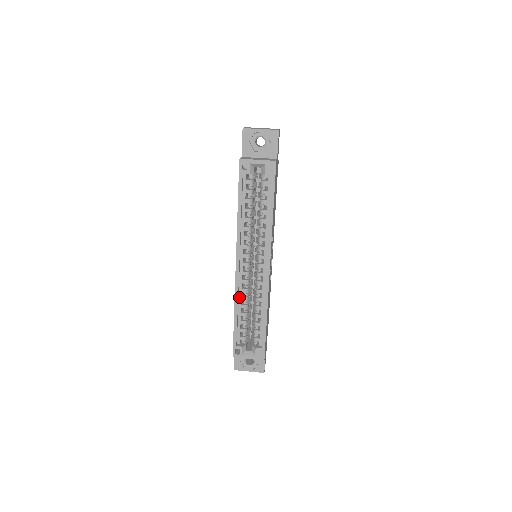
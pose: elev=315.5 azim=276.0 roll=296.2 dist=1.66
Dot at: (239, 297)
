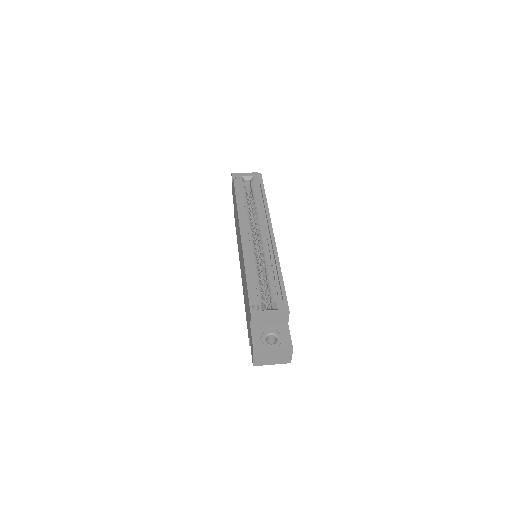
Dot at: (248, 261)
